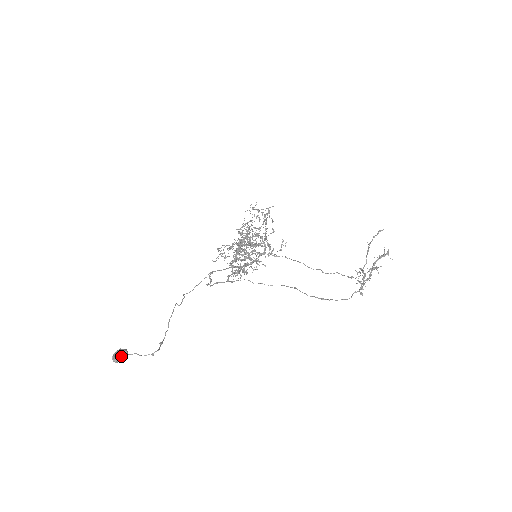
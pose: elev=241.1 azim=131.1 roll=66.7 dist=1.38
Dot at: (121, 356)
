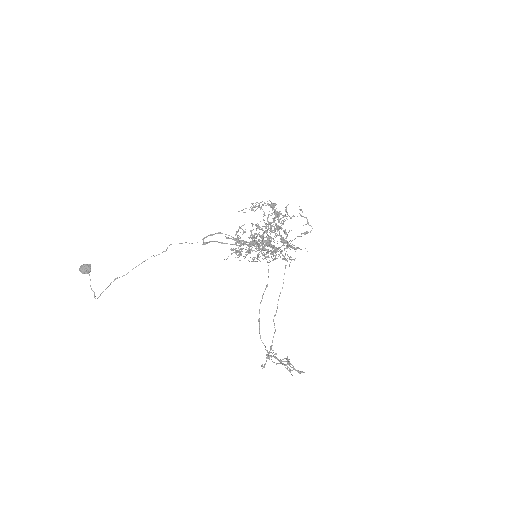
Dot at: (84, 273)
